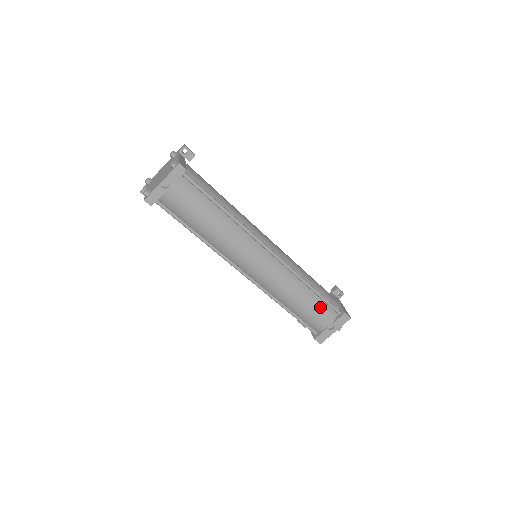
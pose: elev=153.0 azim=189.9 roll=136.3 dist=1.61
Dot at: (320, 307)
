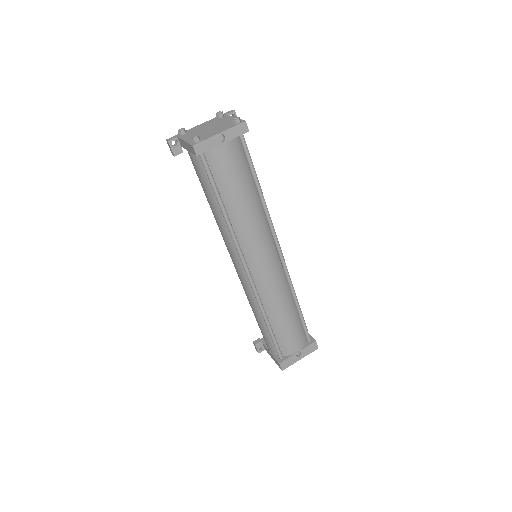
Dot at: (298, 329)
